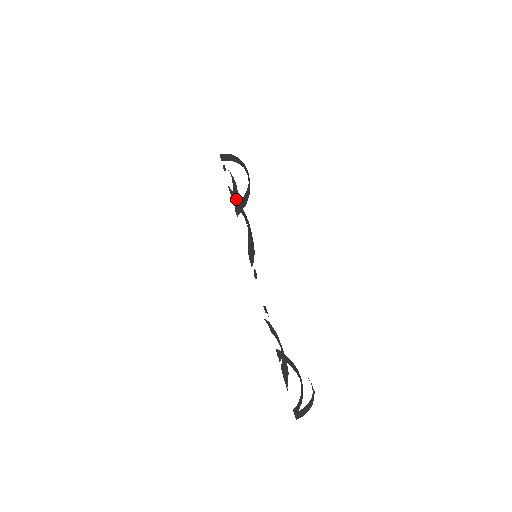
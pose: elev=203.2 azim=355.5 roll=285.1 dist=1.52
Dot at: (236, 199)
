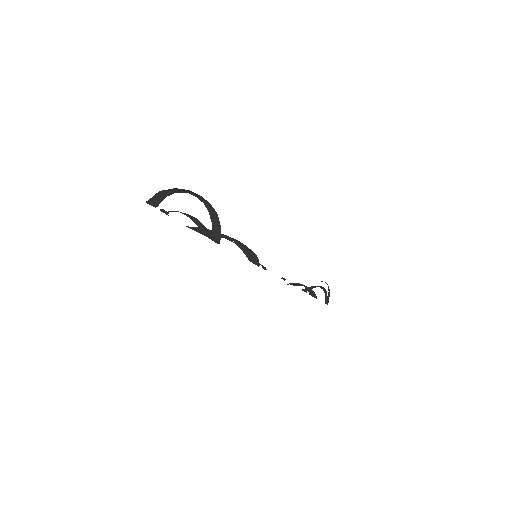
Dot at: (207, 231)
